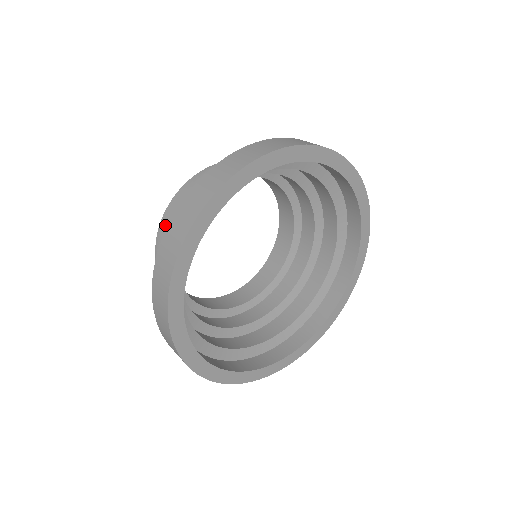
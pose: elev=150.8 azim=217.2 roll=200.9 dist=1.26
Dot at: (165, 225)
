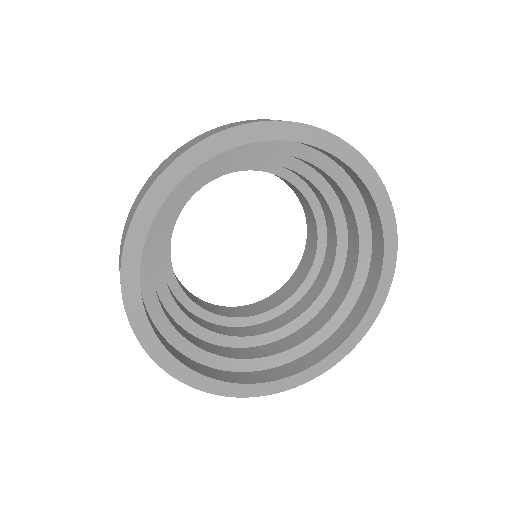
Dot at: occluded
